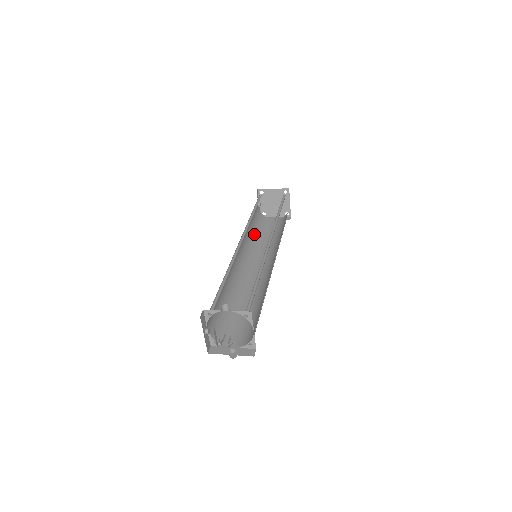
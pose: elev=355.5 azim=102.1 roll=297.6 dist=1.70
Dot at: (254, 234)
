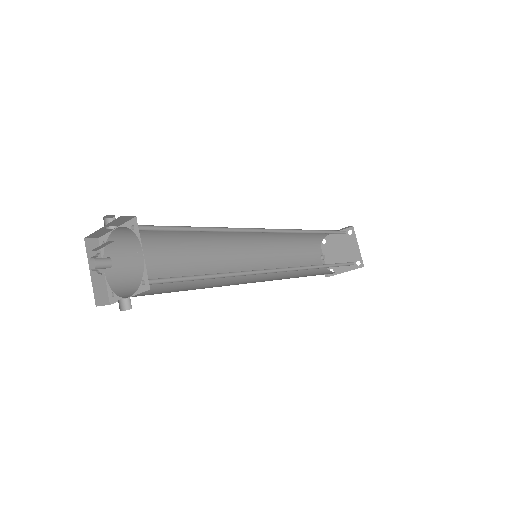
Dot at: (294, 271)
